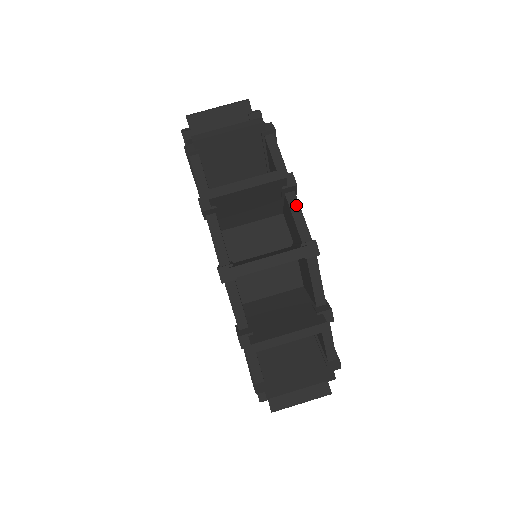
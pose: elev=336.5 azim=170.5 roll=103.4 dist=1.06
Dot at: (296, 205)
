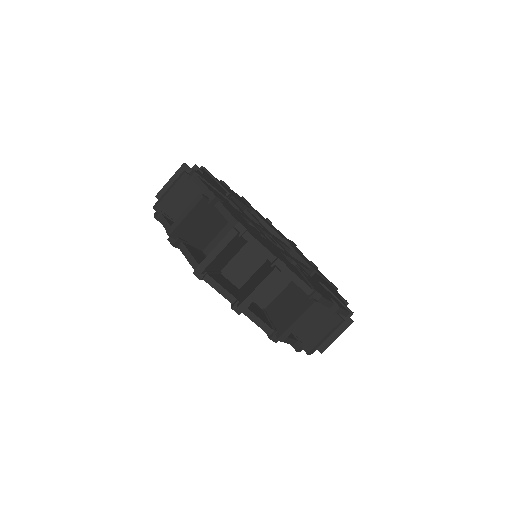
Dot at: occluded
